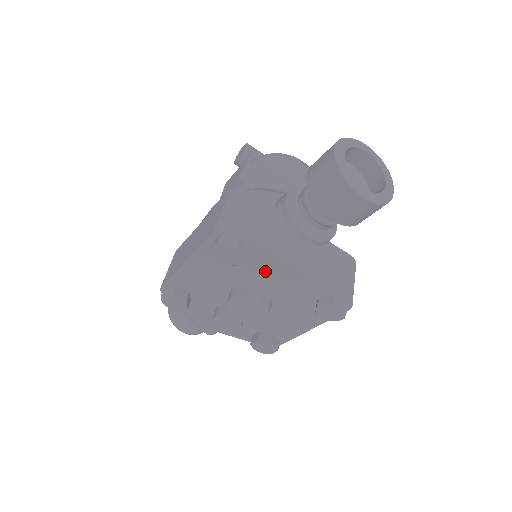
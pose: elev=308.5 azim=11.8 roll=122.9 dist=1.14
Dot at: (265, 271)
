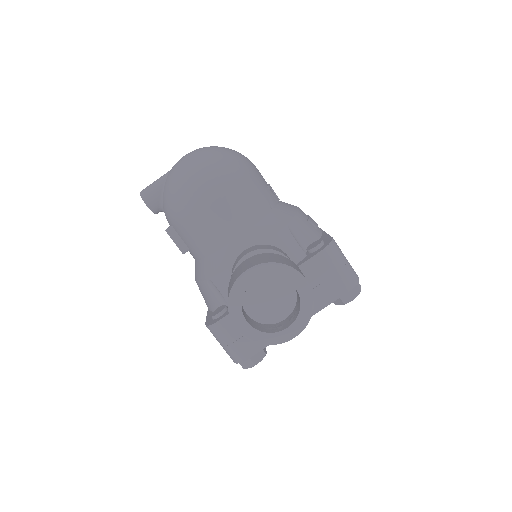
Dot at: occluded
